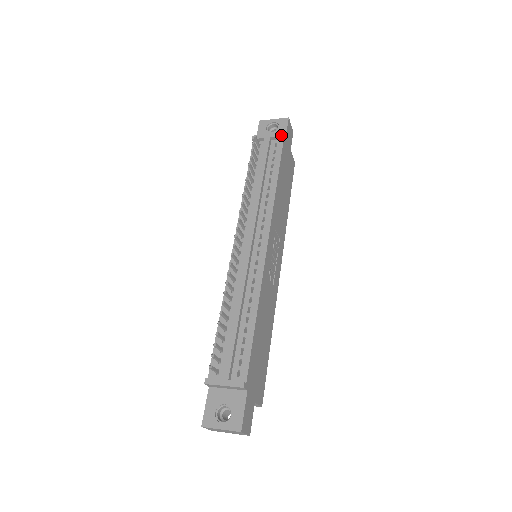
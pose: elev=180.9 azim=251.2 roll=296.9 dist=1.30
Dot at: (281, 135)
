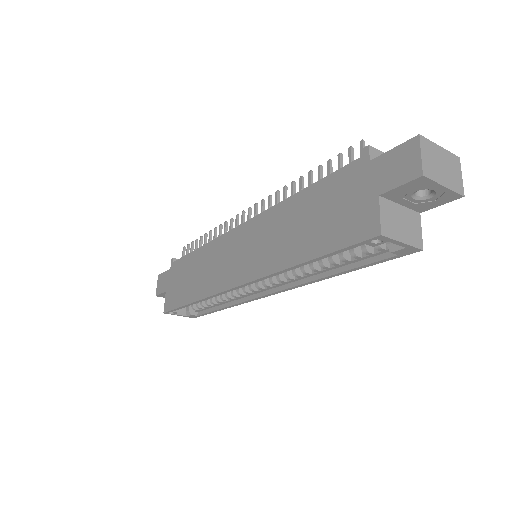
Dot at: occluded
